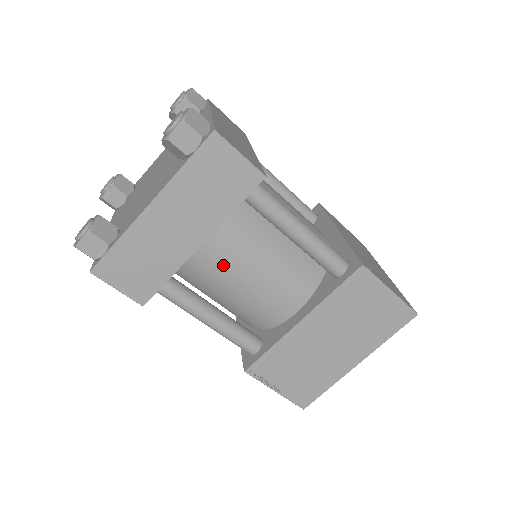
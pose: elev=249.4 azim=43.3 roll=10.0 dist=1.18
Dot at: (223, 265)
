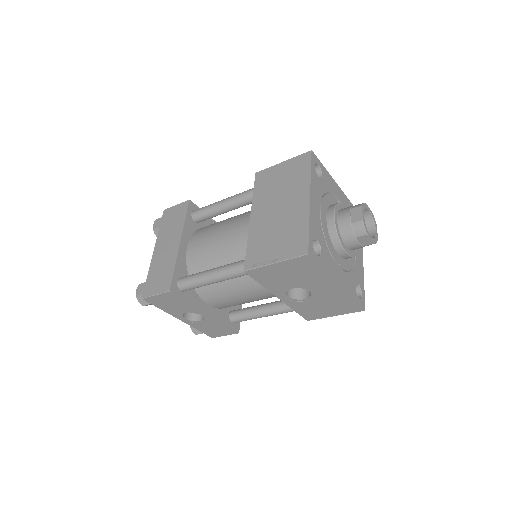
Dot at: (203, 247)
